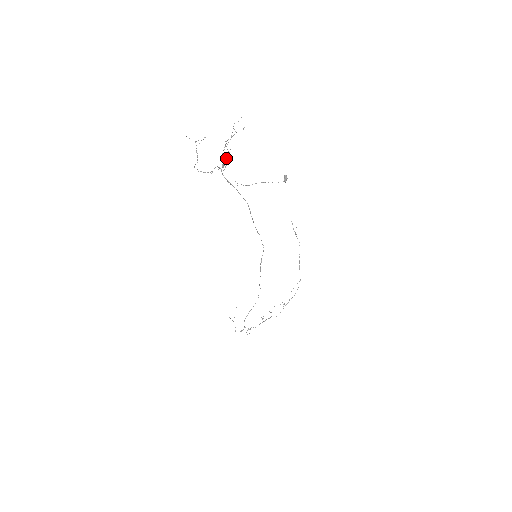
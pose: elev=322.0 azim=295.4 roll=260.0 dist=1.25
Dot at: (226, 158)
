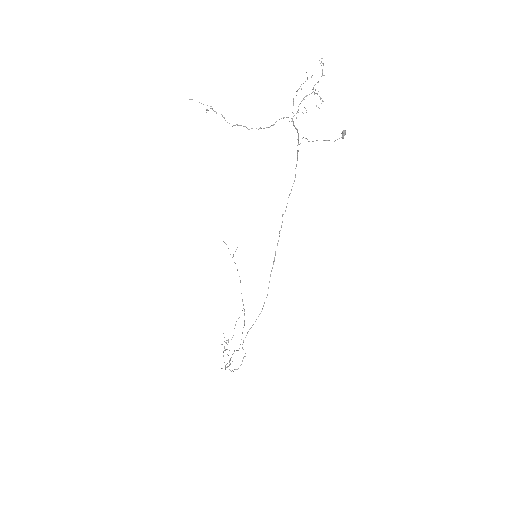
Dot at: (319, 96)
